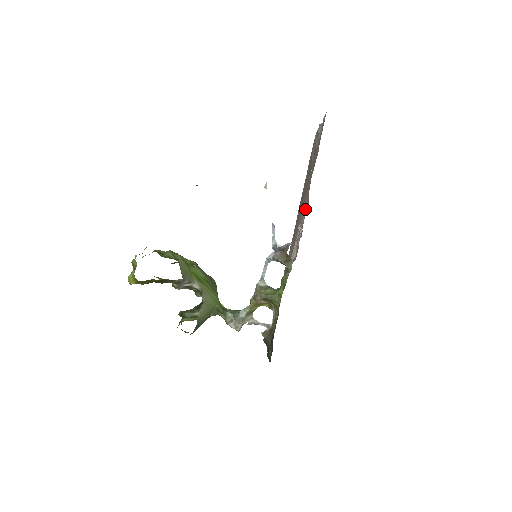
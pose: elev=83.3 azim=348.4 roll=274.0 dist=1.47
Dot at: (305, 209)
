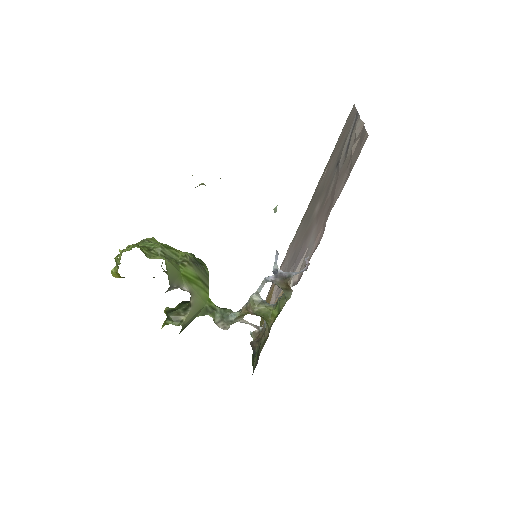
Dot at: (318, 237)
